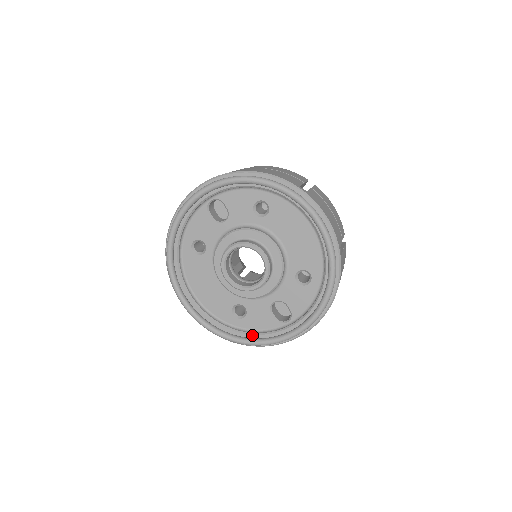
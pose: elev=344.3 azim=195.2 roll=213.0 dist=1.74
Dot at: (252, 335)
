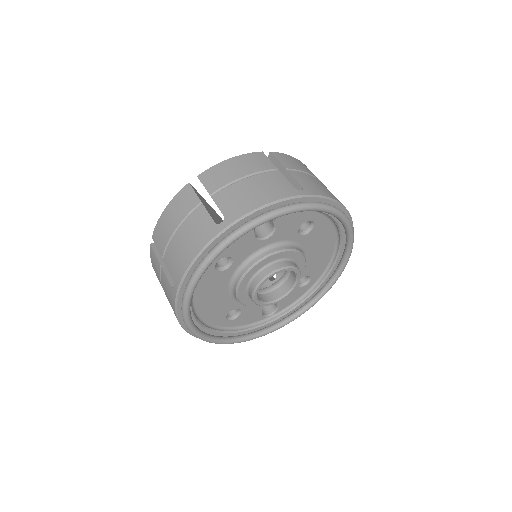
Dot at: (239, 333)
